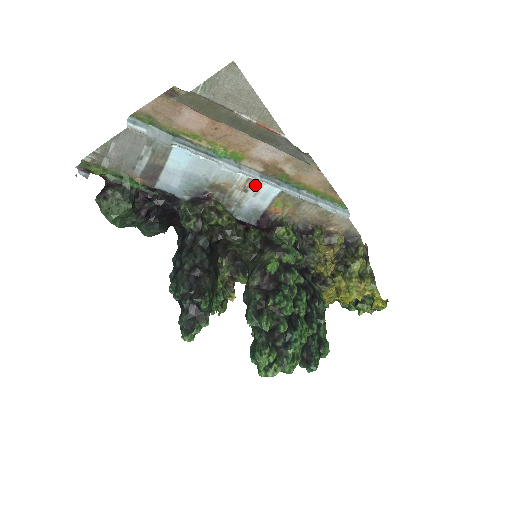
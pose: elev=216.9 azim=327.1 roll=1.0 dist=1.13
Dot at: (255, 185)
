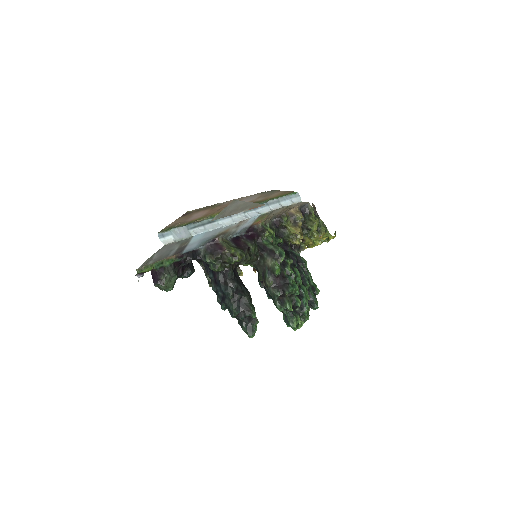
Dot at: (244, 221)
